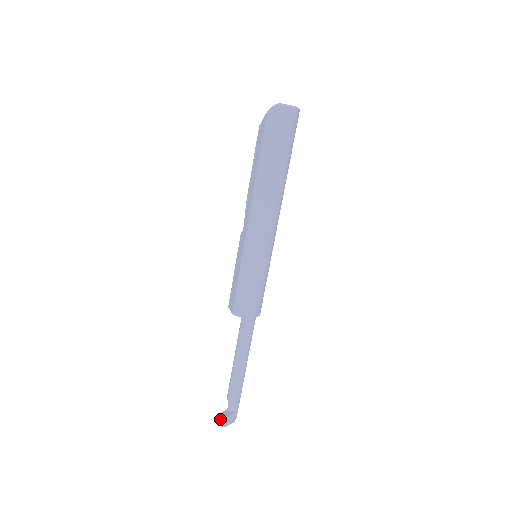
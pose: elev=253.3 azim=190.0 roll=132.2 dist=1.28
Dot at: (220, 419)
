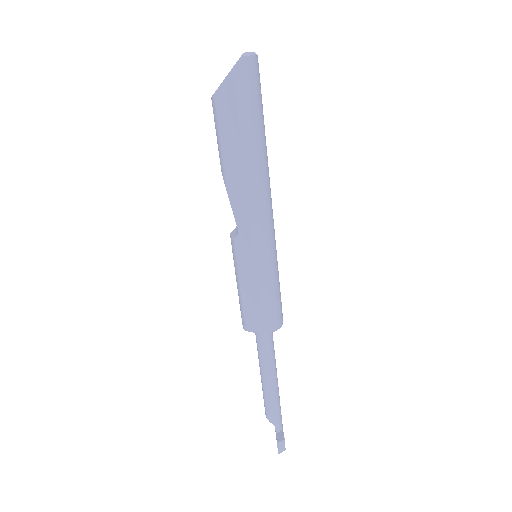
Dot at: (279, 447)
